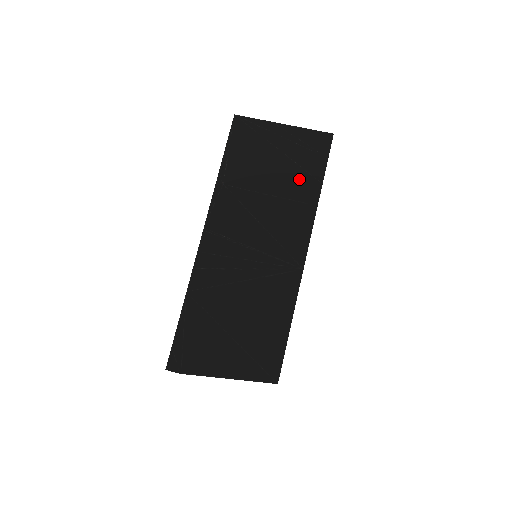
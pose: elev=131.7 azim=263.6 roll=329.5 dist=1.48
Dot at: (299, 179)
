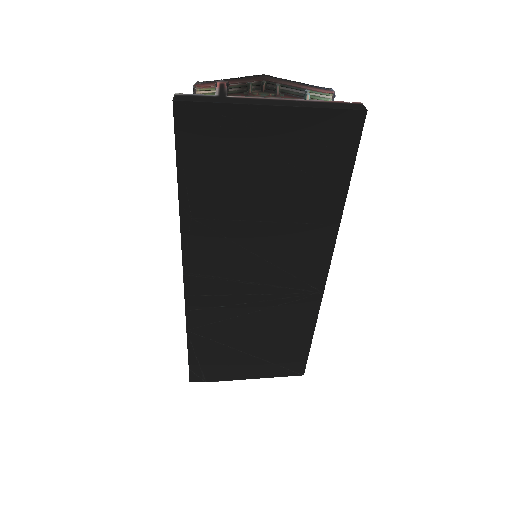
Dot at: (309, 194)
